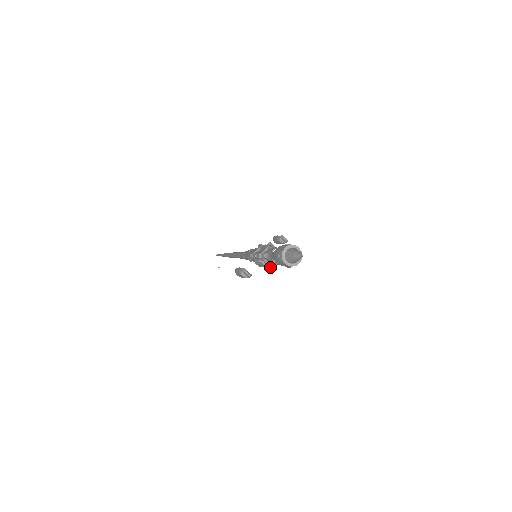
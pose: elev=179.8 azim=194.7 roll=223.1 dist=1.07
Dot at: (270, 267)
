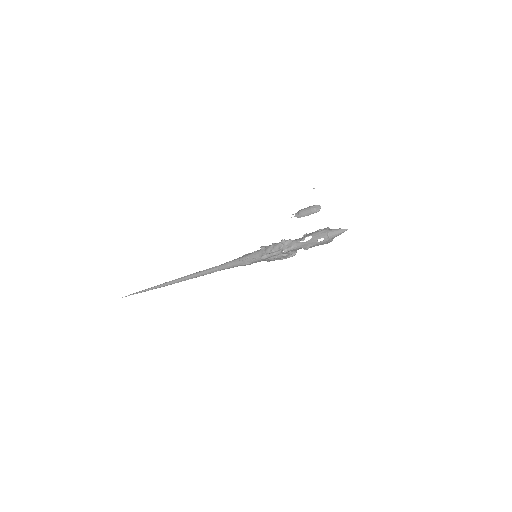
Dot at: (285, 250)
